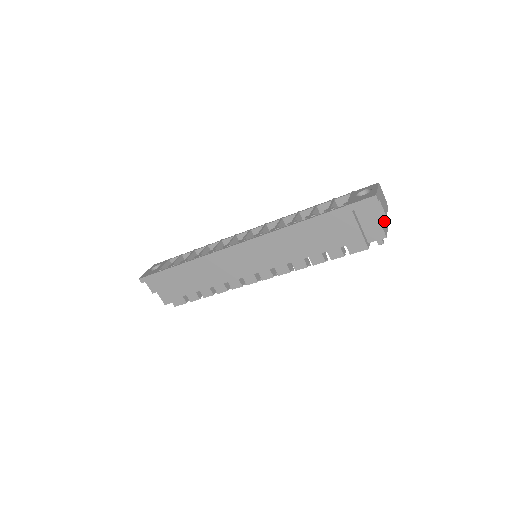
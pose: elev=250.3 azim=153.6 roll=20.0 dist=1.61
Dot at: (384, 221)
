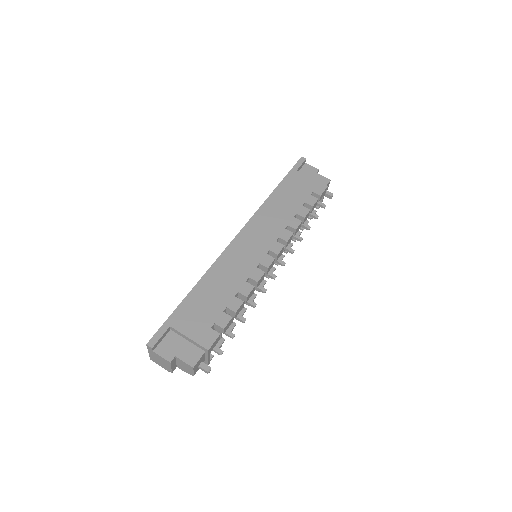
Dot at: occluded
